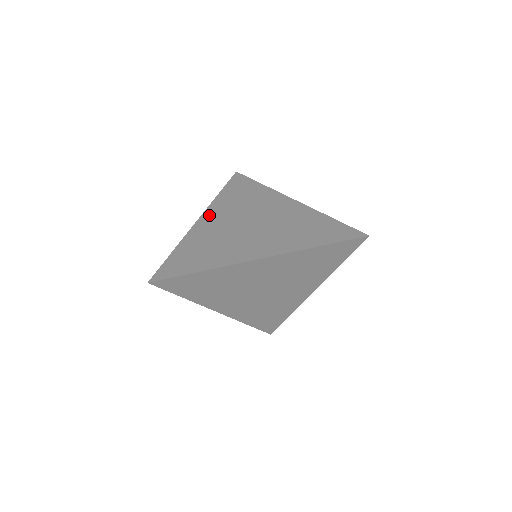
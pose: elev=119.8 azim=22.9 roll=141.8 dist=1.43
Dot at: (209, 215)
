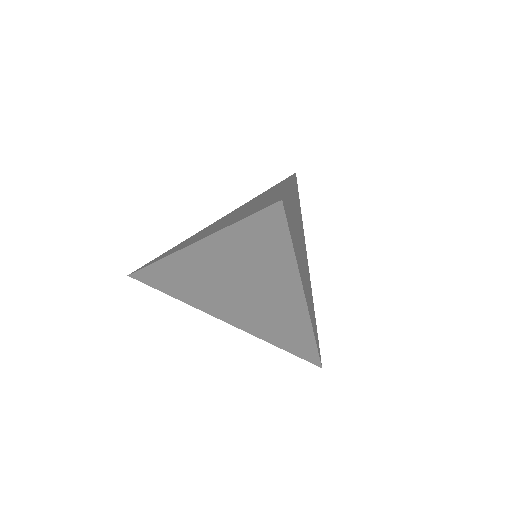
Dot at: (225, 216)
